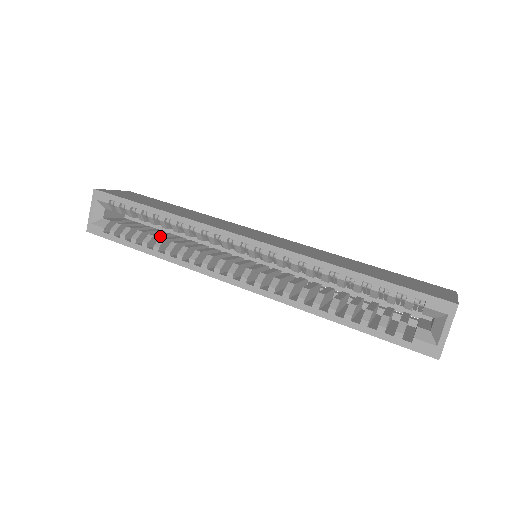
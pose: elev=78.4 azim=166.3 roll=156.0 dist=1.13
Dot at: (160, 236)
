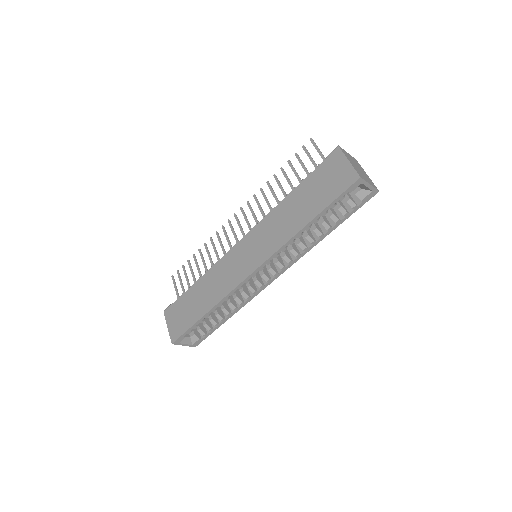
Dot at: occluded
